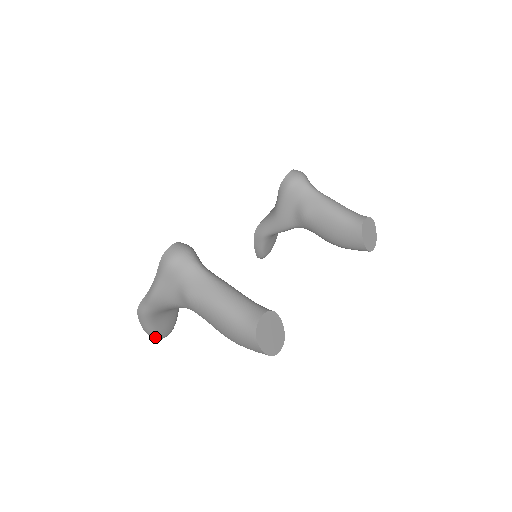
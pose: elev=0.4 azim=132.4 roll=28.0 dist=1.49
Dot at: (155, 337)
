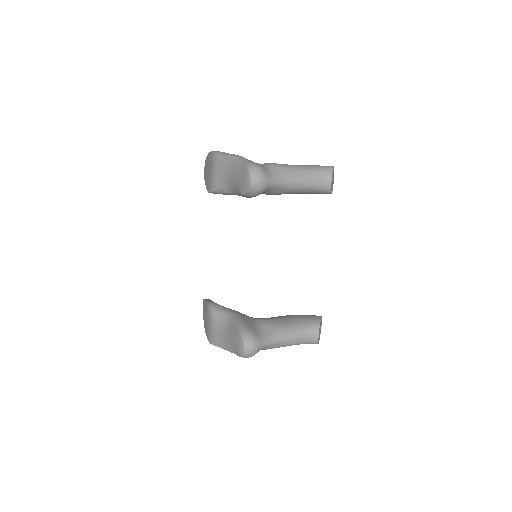
Dot at: occluded
